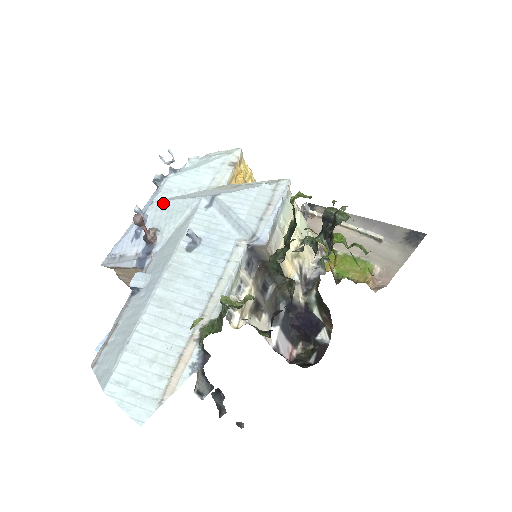
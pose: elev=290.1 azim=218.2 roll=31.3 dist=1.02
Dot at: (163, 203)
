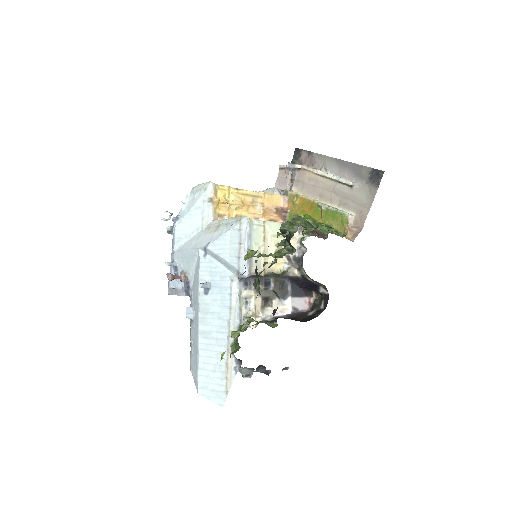
Dot at: (180, 253)
